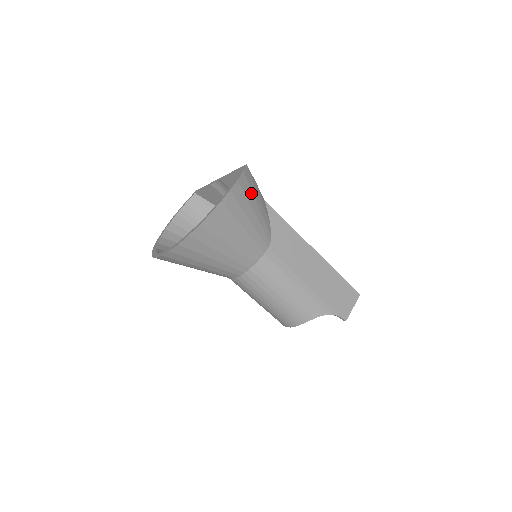
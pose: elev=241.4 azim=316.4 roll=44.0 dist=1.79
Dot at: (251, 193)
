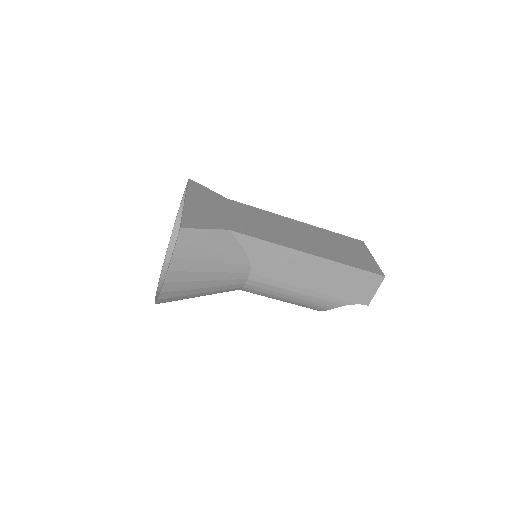
Dot at: (199, 250)
